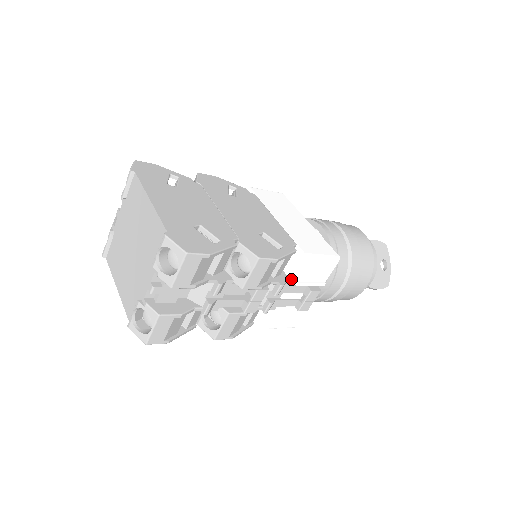
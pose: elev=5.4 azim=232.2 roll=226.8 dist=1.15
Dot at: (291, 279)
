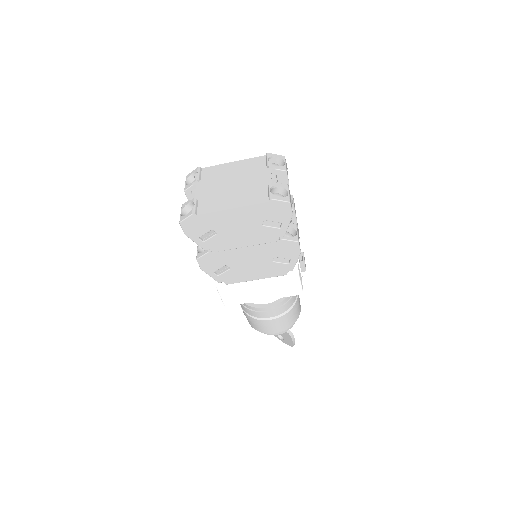
Dot at: occluded
